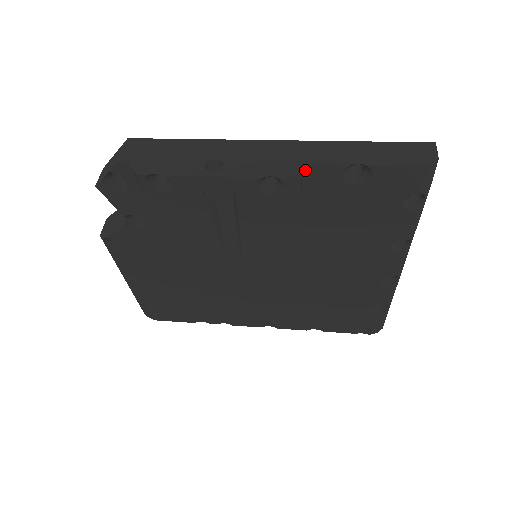
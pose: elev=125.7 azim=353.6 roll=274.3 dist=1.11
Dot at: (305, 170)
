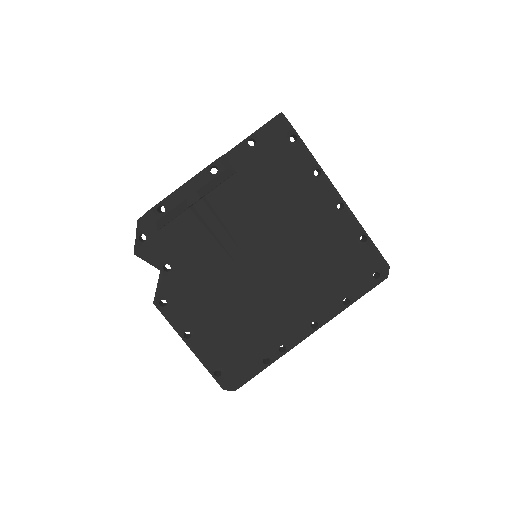
Dot at: (227, 157)
